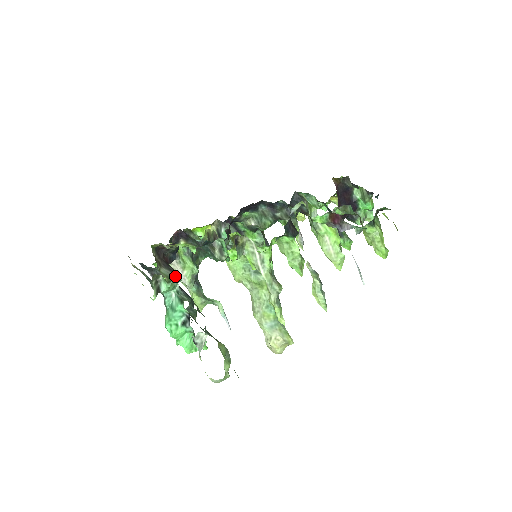
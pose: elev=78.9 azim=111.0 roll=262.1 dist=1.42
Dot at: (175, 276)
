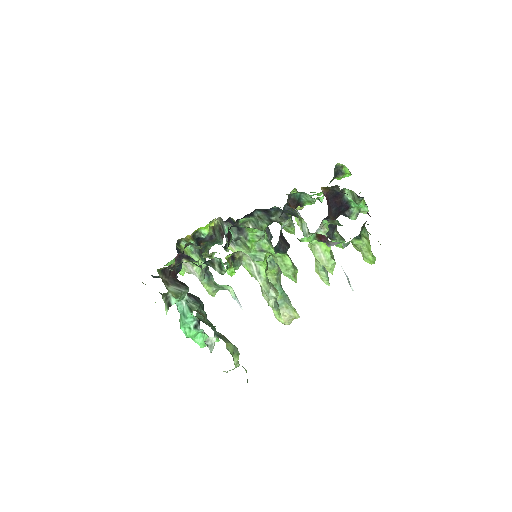
Dot at: (182, 290)
